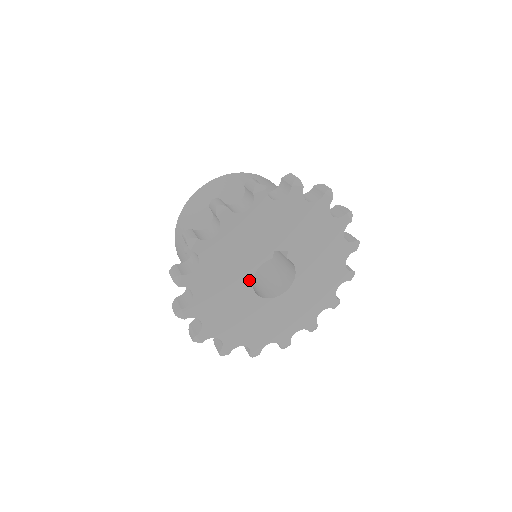
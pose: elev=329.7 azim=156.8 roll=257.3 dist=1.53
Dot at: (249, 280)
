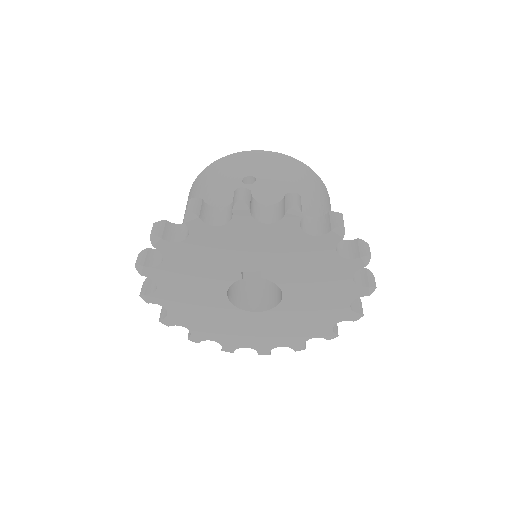
Dot at: (223, 297)
